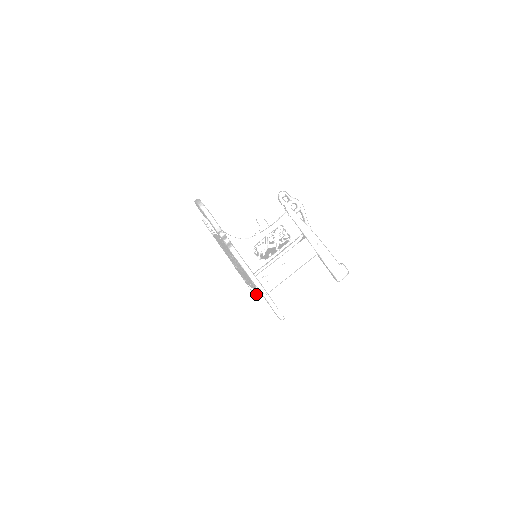
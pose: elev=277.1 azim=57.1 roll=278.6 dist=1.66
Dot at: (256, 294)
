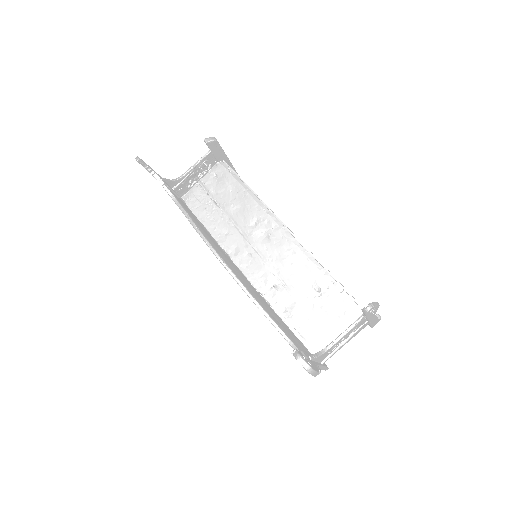
Dot at: occluded
